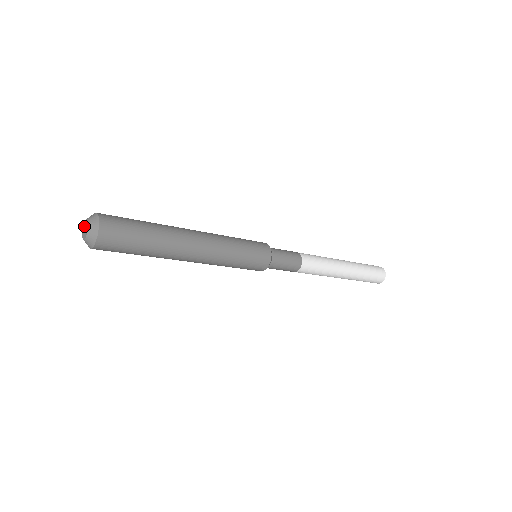
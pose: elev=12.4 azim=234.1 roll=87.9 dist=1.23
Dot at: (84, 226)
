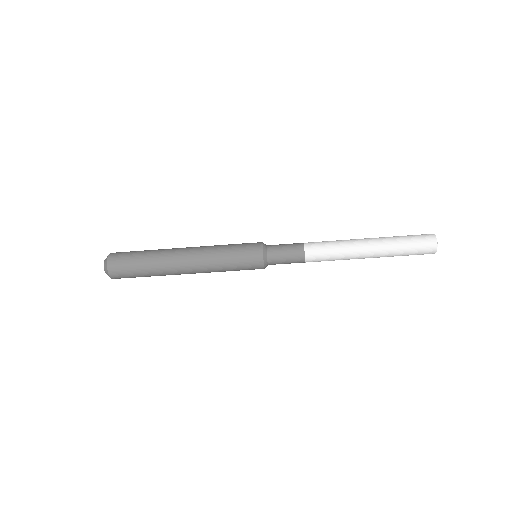
Dot at: occluded
